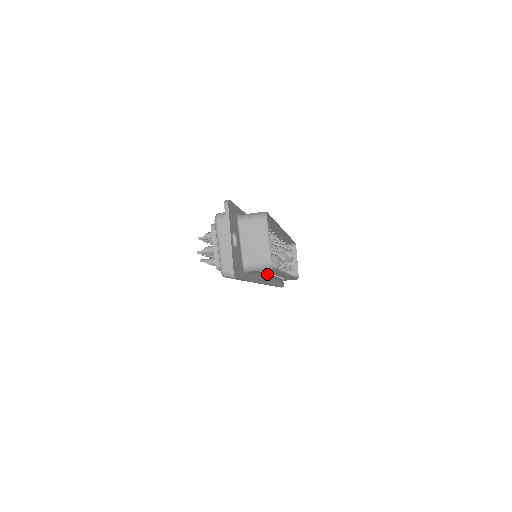
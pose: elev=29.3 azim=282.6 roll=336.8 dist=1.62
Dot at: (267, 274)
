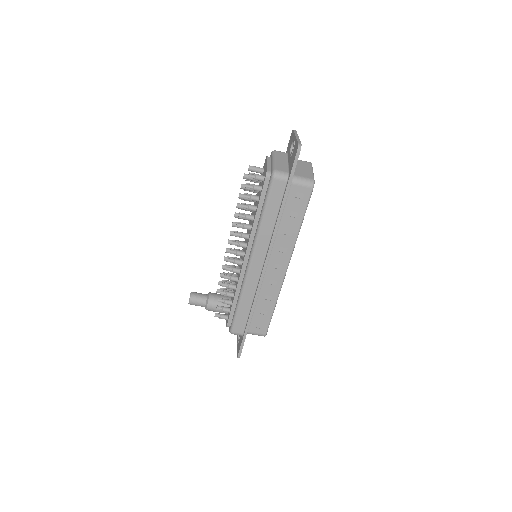
Dot at: (284, 233)
